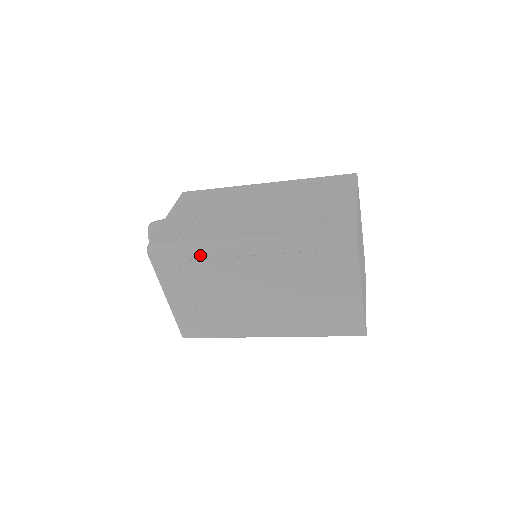
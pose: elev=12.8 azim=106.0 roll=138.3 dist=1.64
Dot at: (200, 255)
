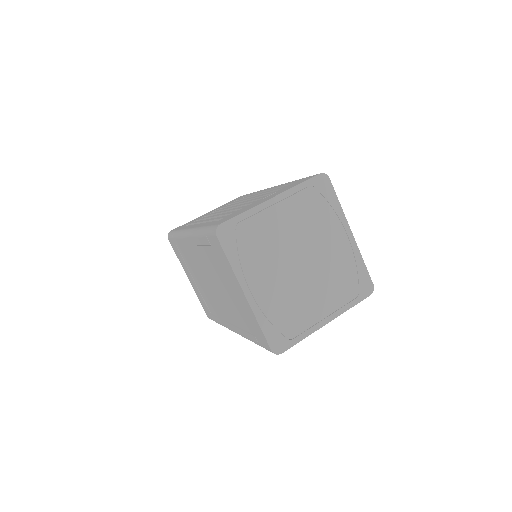
Dot at: (179, 242)
